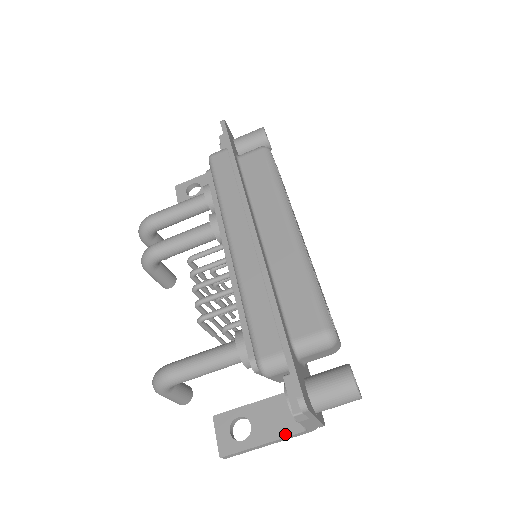
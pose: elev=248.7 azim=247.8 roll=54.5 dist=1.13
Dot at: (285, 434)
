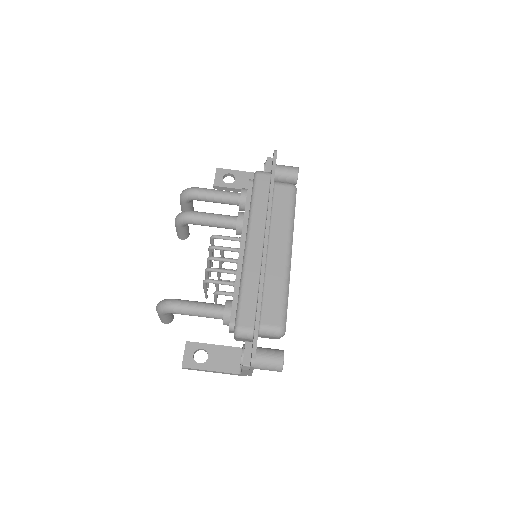
Dot at: (227, 371)
